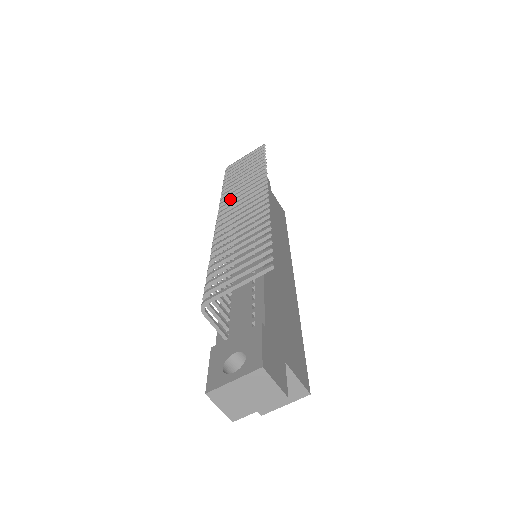
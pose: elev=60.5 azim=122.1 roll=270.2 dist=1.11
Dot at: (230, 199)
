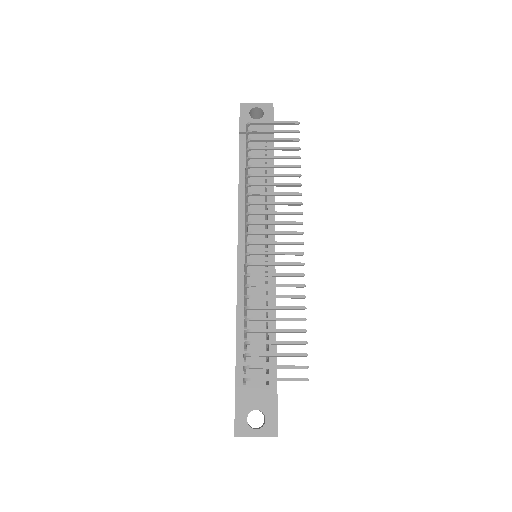
Dot at: (261, 214)
